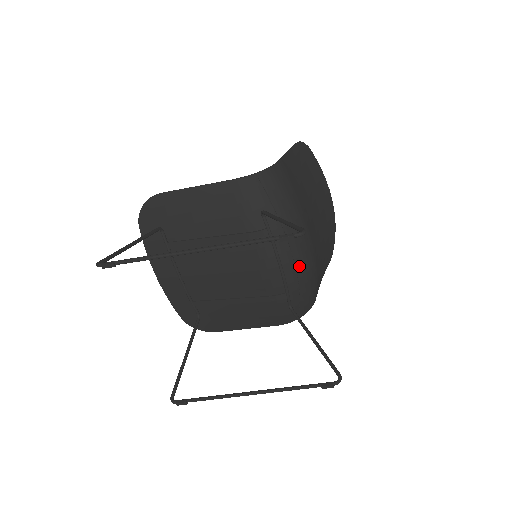
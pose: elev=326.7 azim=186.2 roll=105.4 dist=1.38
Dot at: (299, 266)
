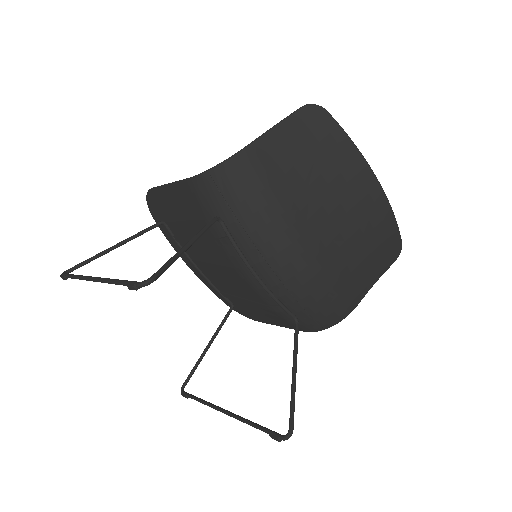
Dot at: (285, 278)
